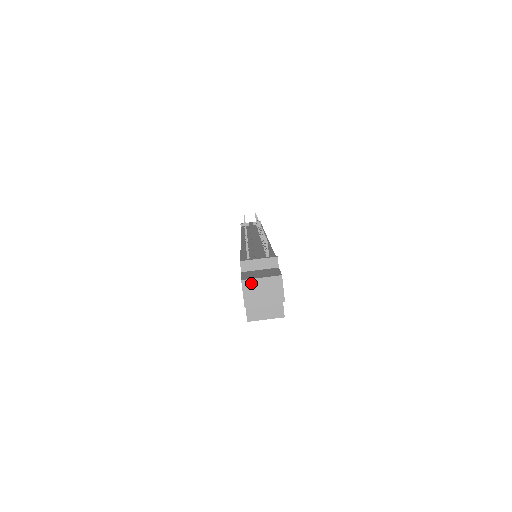
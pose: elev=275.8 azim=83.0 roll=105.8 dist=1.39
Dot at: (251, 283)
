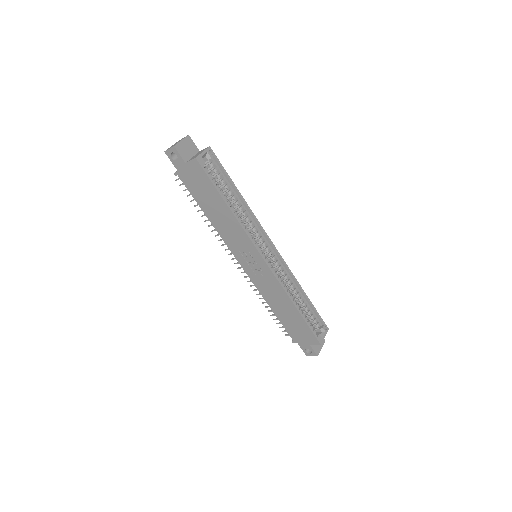
Dot at: occluded
